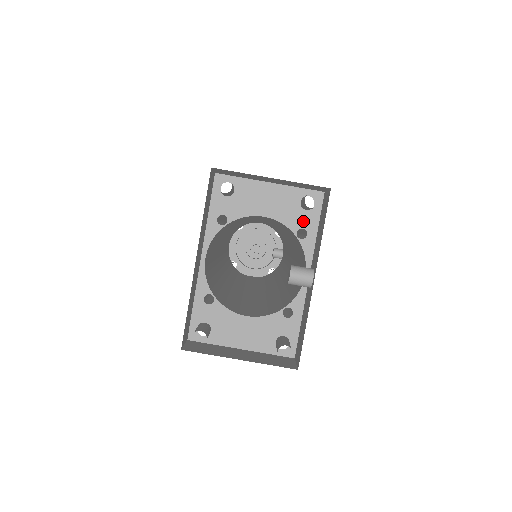
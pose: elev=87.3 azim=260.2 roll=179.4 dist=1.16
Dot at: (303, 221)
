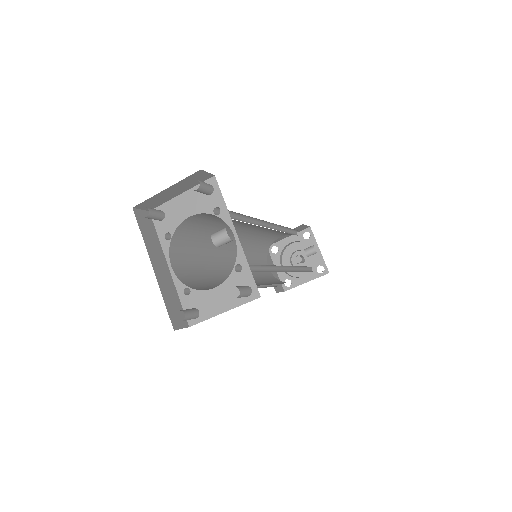
Dot at: (213, 203)
